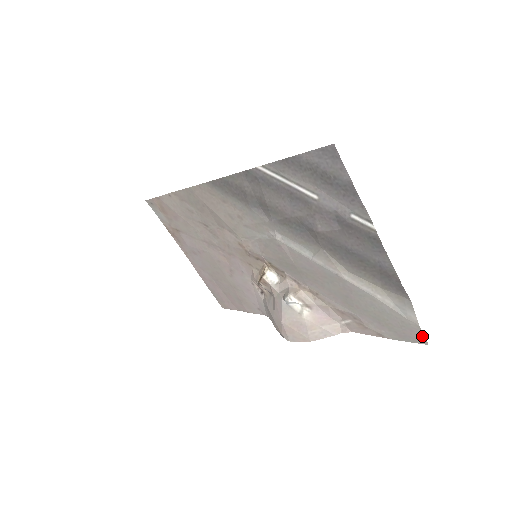
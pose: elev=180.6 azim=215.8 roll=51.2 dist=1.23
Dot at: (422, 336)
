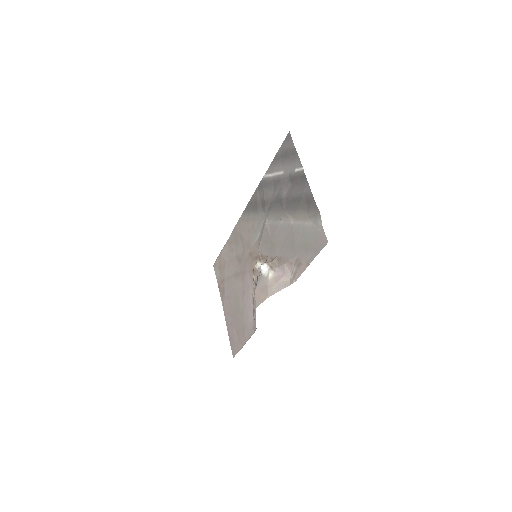
Dot at: (325, 237)
